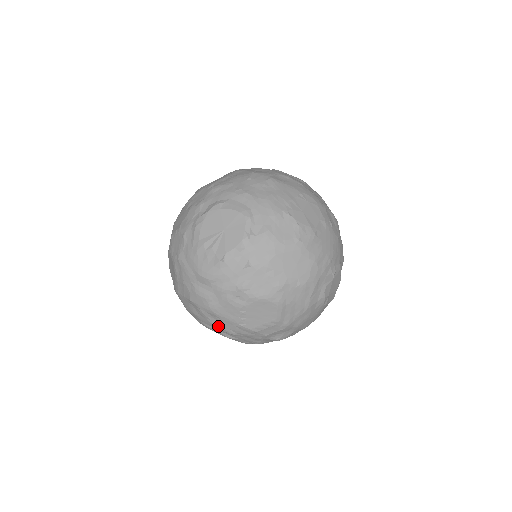
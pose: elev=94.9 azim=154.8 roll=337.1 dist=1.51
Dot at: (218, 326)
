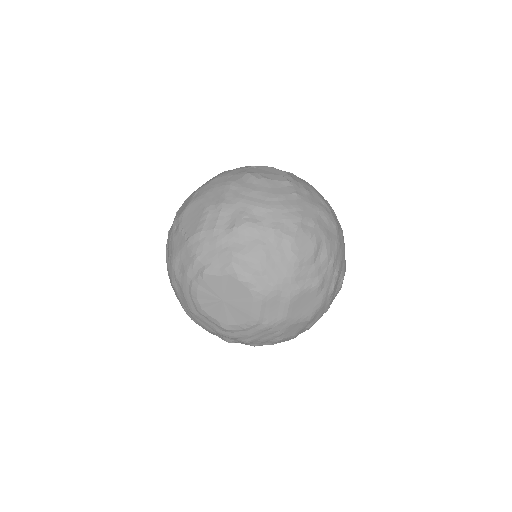
Dot at: (186, 269)
